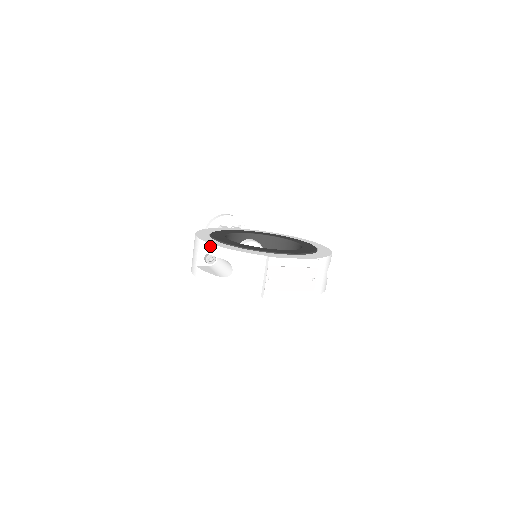
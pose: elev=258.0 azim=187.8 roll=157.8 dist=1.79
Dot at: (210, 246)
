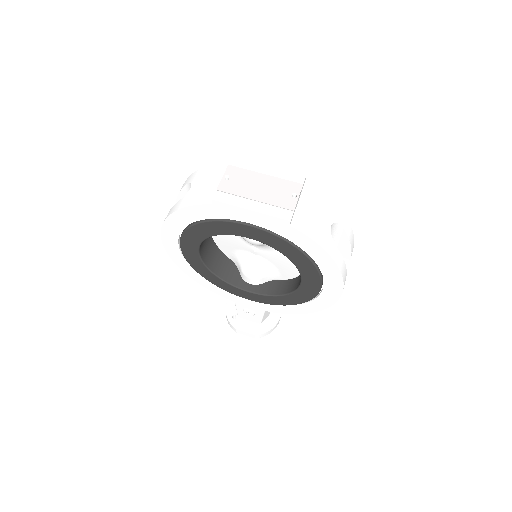
Dot at: occluded
